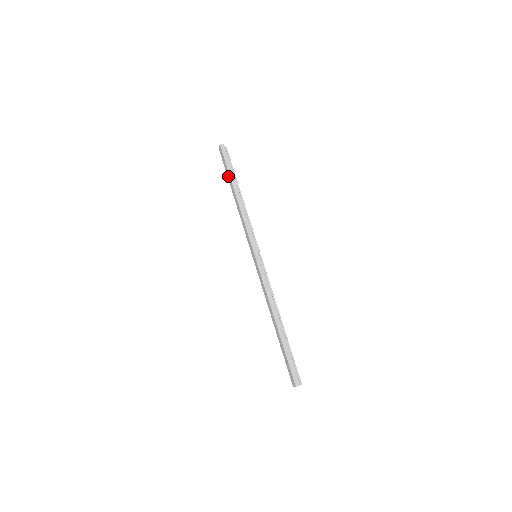
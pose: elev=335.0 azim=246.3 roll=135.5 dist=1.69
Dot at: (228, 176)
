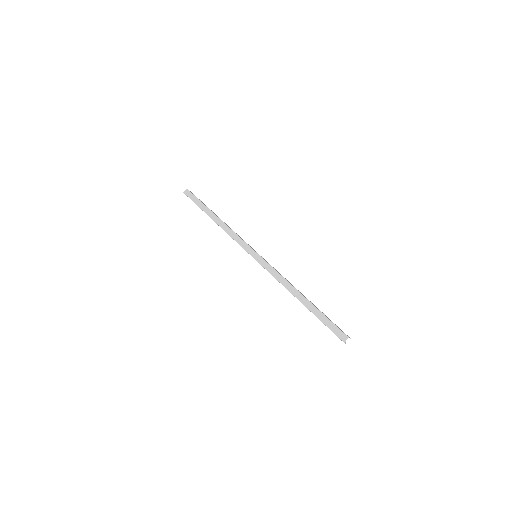
Dot at: (203, 207)
